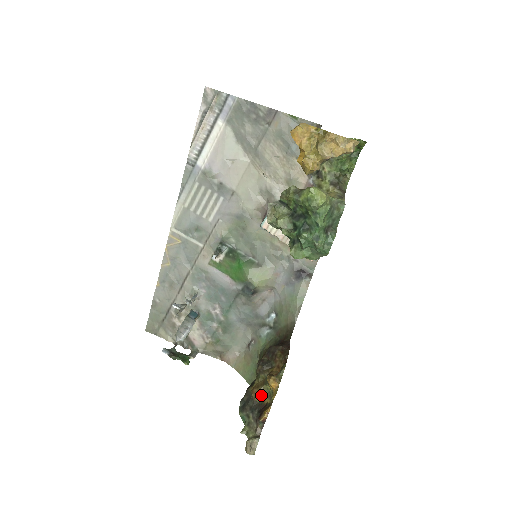
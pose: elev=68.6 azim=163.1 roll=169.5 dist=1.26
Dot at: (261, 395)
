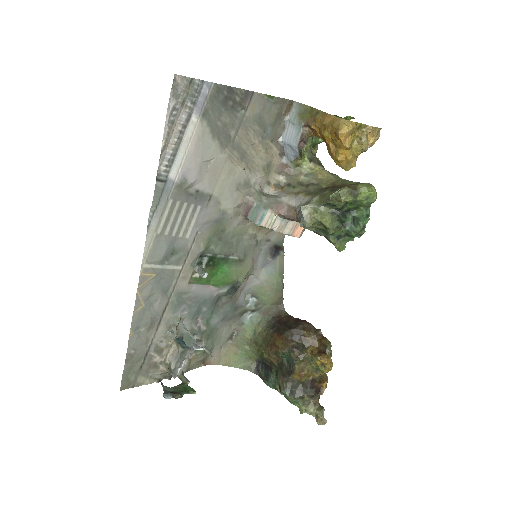
Dot at: (307, 375)
